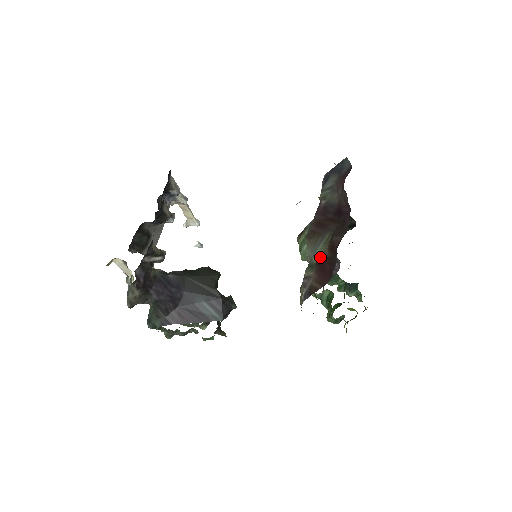
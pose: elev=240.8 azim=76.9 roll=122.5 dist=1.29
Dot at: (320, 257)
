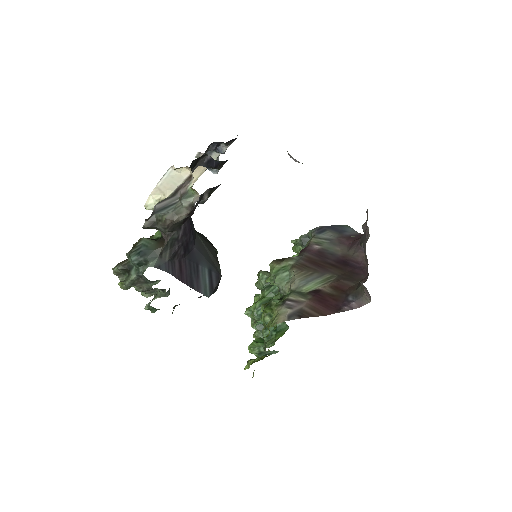
Dot at: (316, 290)
